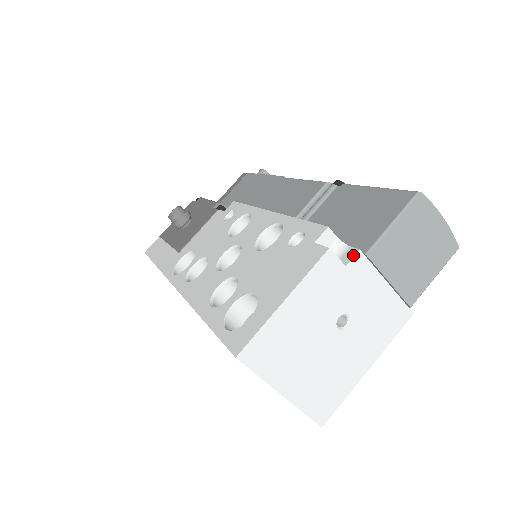
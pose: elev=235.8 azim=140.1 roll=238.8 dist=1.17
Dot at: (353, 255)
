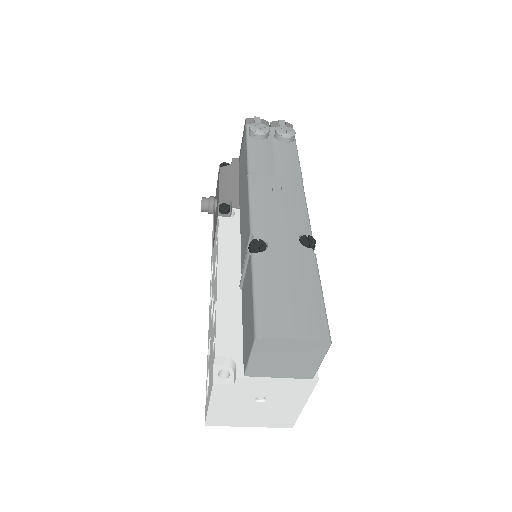
Dot at: (235, 378)
